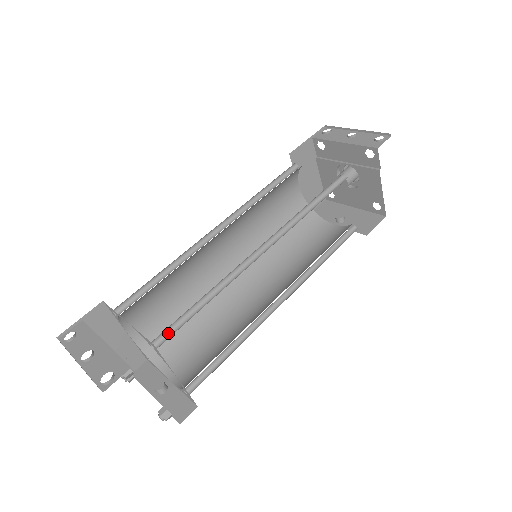
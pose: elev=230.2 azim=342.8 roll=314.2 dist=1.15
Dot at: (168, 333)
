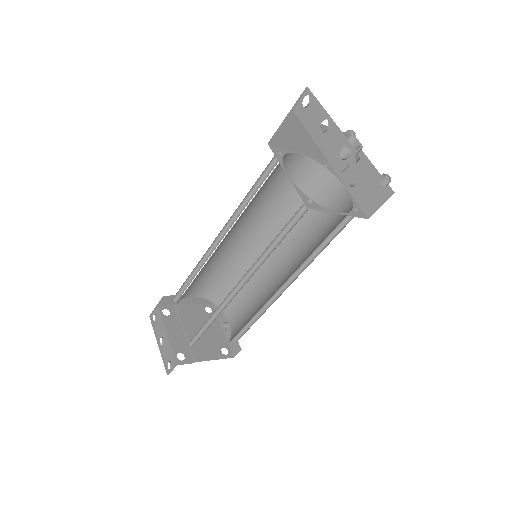
Dot at: (195, 338)
